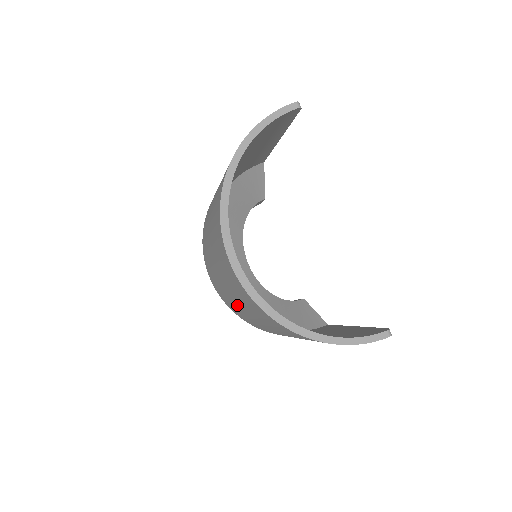
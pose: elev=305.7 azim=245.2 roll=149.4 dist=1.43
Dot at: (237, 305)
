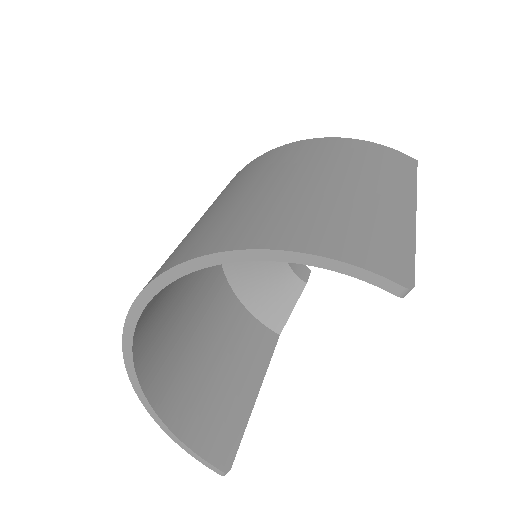
Dot at: occluded
